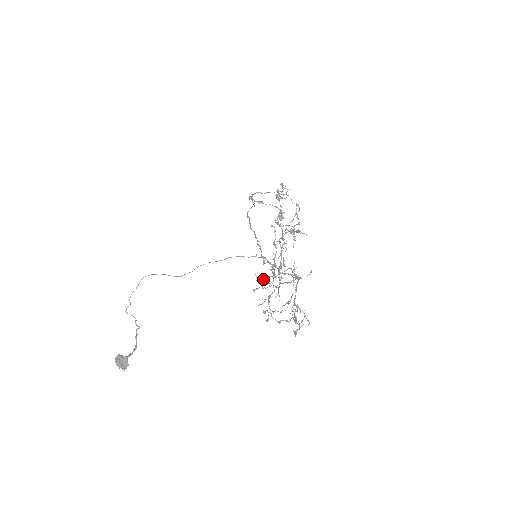
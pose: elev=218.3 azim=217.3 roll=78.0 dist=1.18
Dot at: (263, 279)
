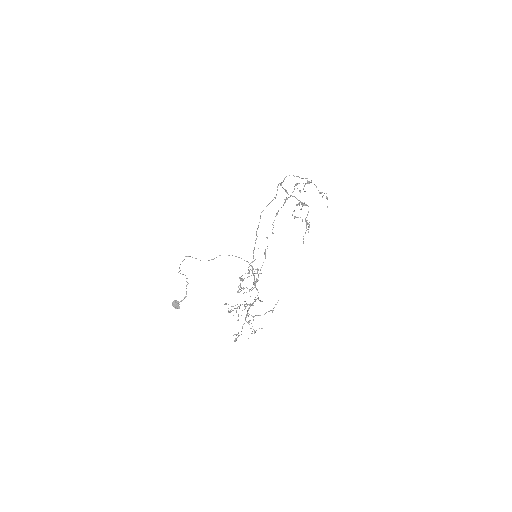
Dot at: (243, 288)
